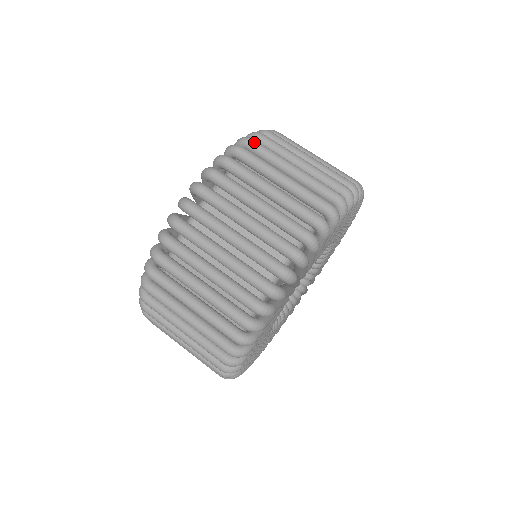
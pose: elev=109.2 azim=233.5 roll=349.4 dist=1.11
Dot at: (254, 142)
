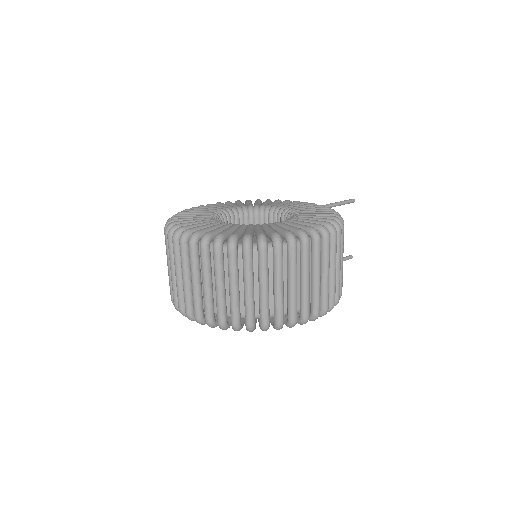
Dot at: (229, 252)
